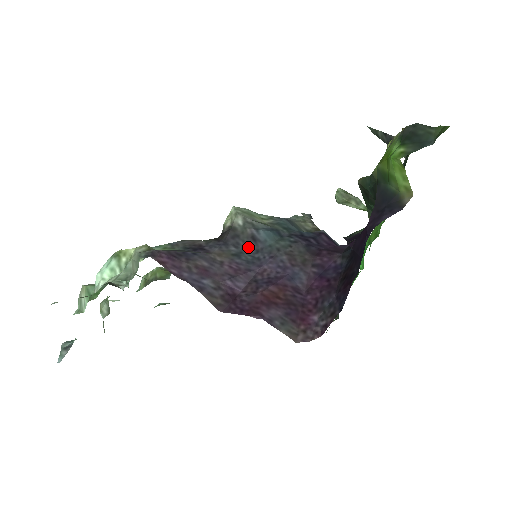
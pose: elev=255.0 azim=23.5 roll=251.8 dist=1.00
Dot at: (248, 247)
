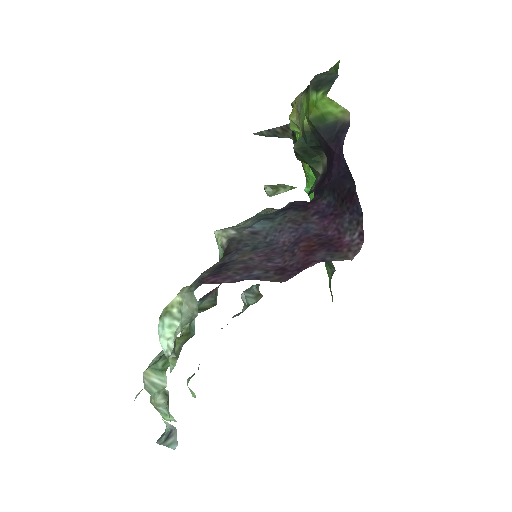
Dot at: (256, 241)
